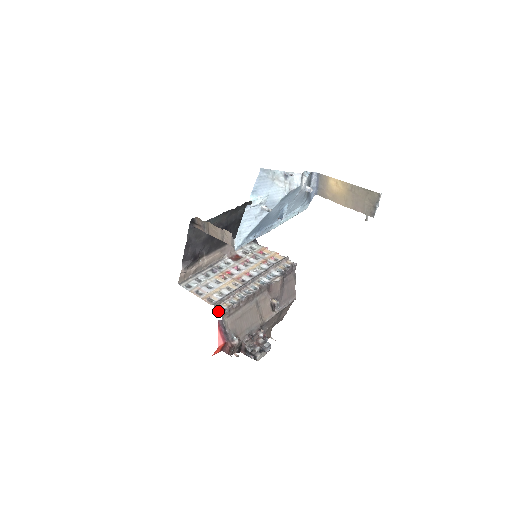
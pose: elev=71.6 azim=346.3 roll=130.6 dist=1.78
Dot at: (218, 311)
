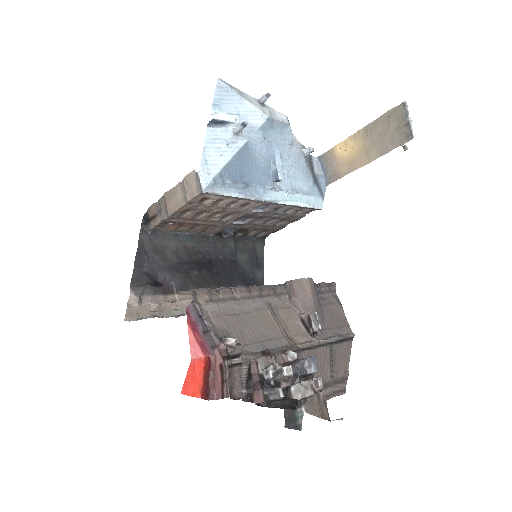
Dot at: occluded
